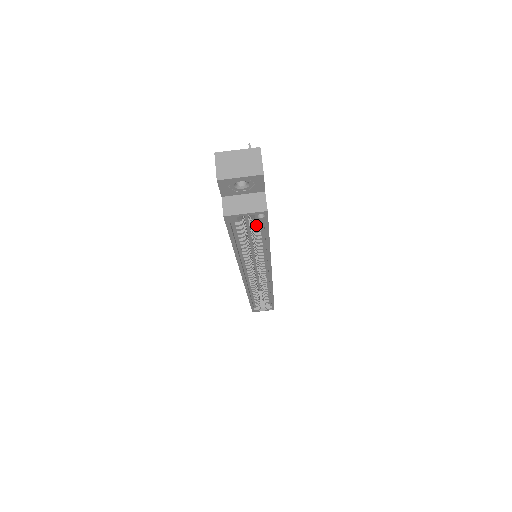
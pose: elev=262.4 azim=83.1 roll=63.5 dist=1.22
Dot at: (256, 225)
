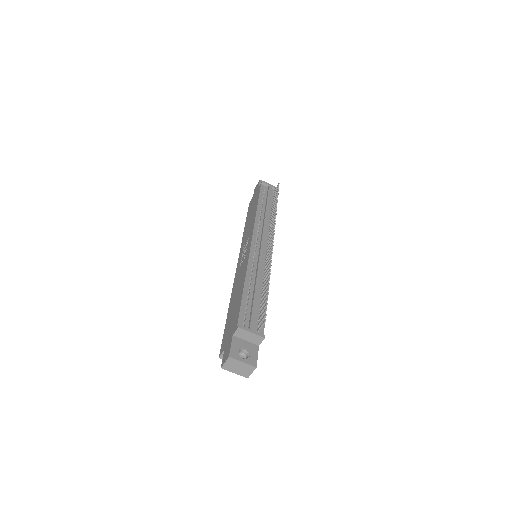
Dot at: occluded
